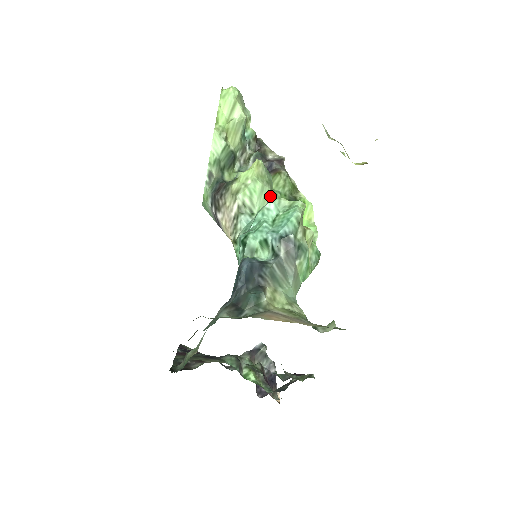
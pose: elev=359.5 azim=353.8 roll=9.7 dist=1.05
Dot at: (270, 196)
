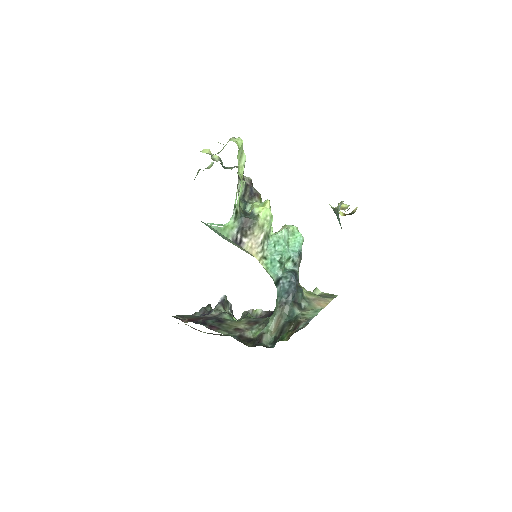
Dot at: occluded
